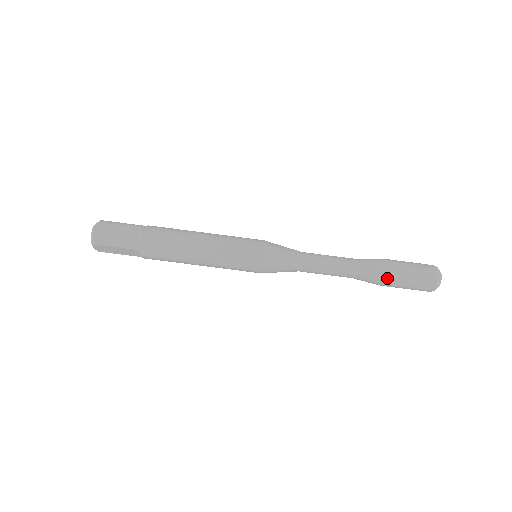
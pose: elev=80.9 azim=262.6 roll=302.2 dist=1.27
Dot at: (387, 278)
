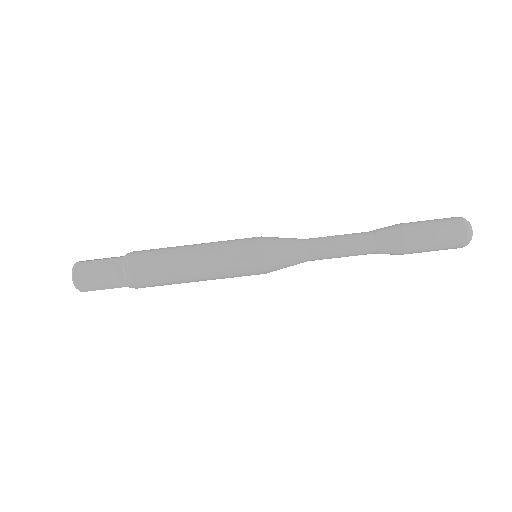
Dot at: (408, 250)
